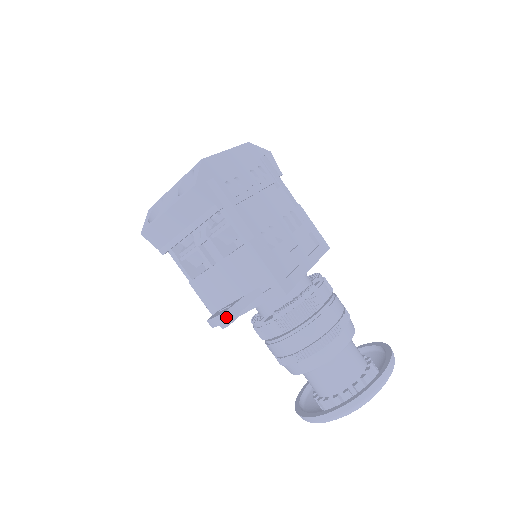
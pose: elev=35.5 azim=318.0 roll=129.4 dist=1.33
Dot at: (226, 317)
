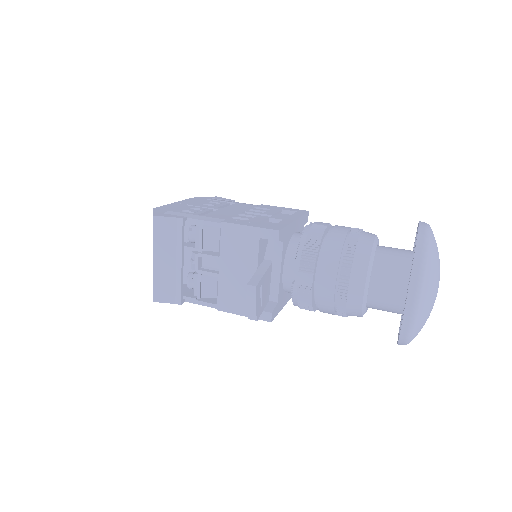
Dot at: (251, 289)
